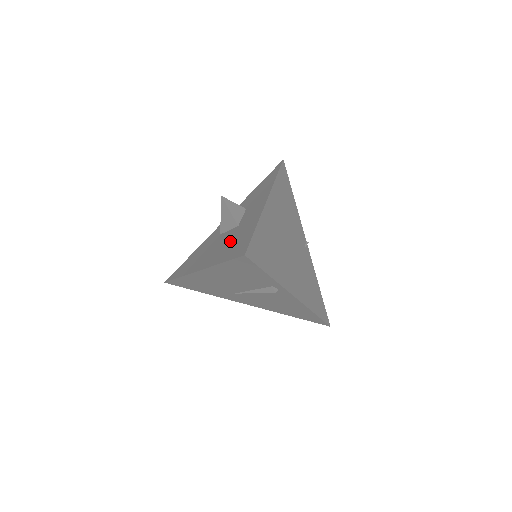
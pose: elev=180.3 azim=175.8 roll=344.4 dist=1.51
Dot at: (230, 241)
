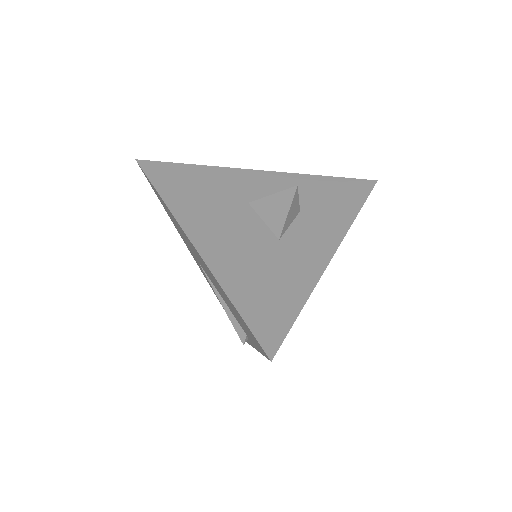
Dot at: (259, 263)
